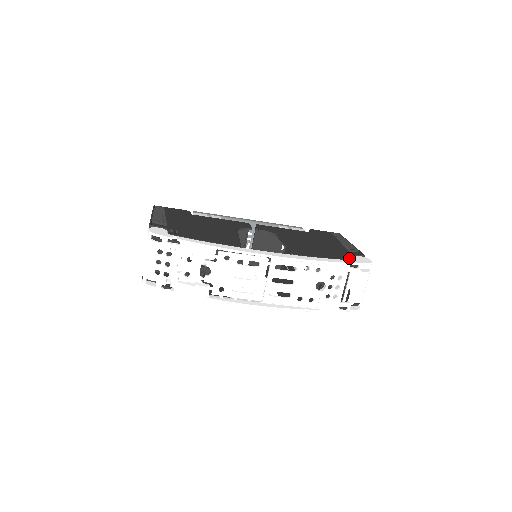
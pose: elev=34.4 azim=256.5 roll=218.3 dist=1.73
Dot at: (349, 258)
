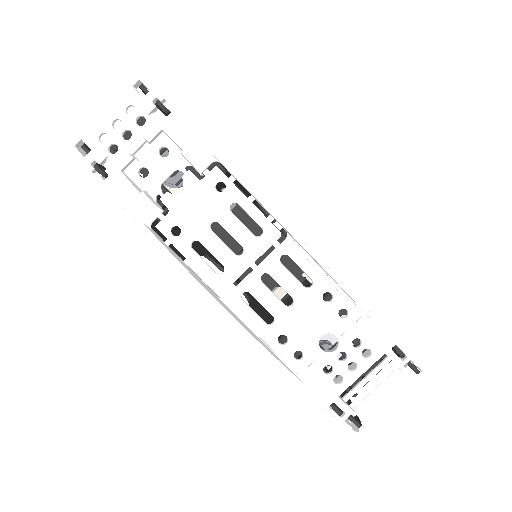
Dot at: occluded
